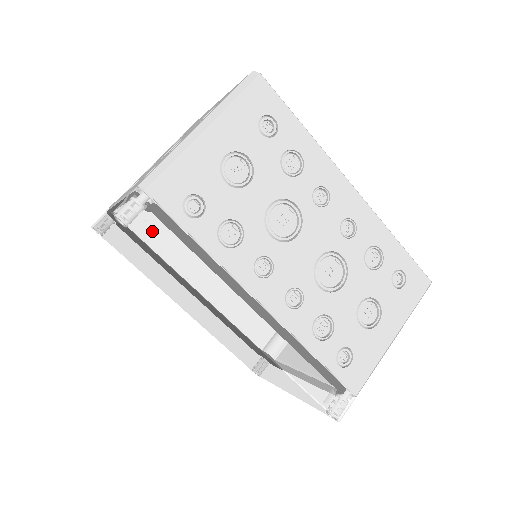
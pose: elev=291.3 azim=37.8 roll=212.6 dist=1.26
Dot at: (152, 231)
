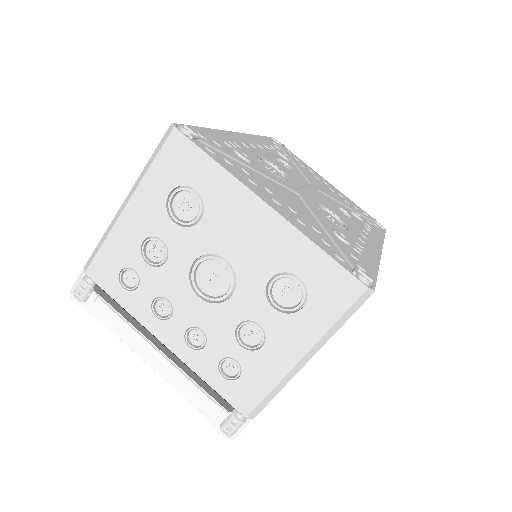
Dot at: occluded
